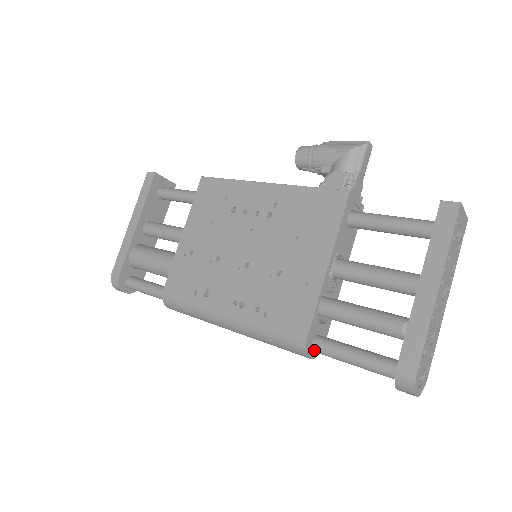
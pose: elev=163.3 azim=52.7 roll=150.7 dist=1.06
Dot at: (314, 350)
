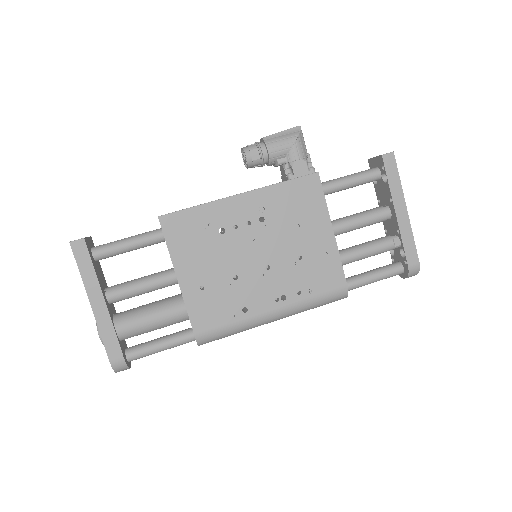
Dot at: occluded
